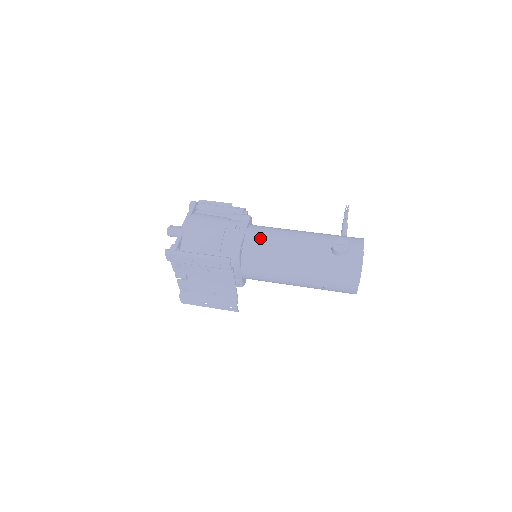
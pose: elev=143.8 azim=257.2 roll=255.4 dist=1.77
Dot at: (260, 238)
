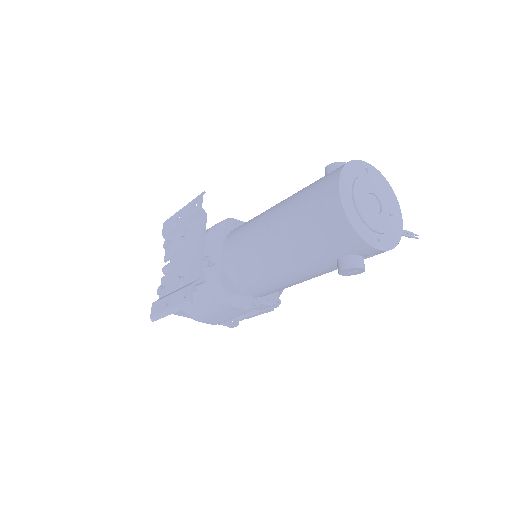
Dot at: occluded
